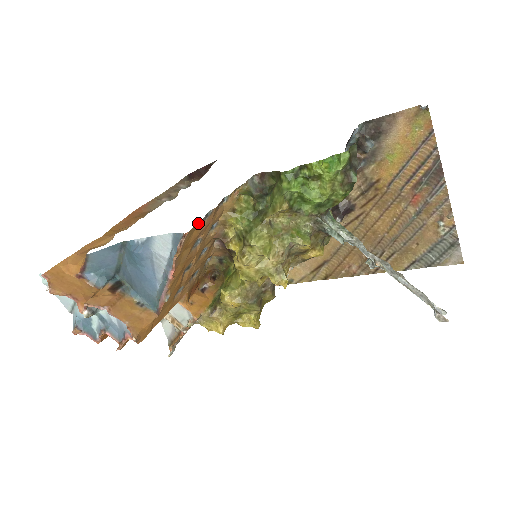
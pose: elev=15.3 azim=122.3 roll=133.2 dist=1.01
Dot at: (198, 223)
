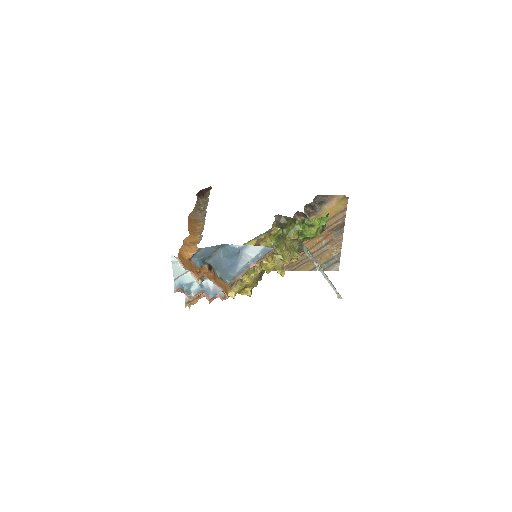
Dot at: occluded
